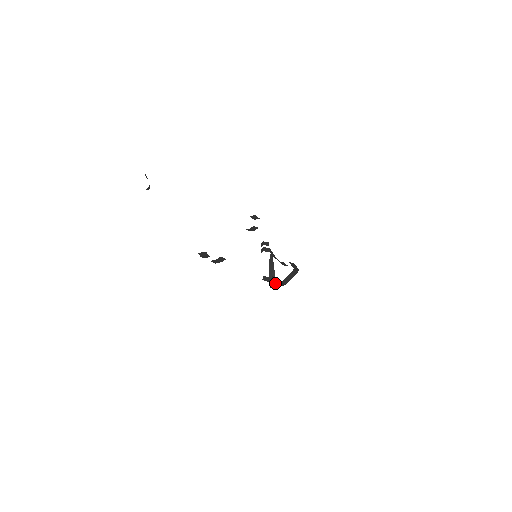
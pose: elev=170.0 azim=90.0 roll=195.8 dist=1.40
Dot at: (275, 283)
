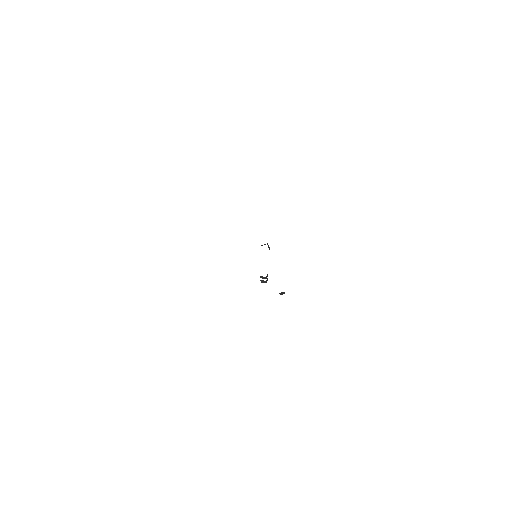
Dot at: occluded
